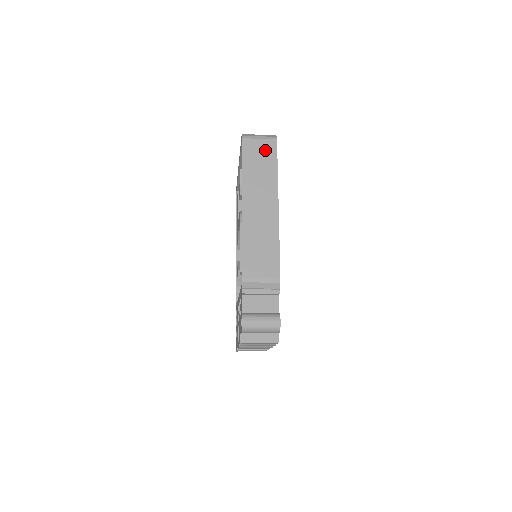
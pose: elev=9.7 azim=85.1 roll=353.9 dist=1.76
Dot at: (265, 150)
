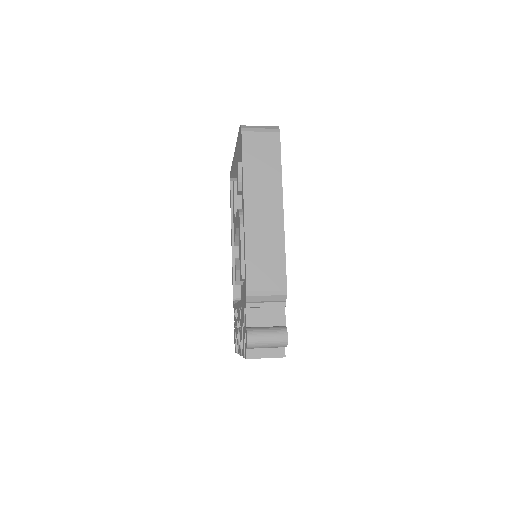
Dot at: (267, 145)
